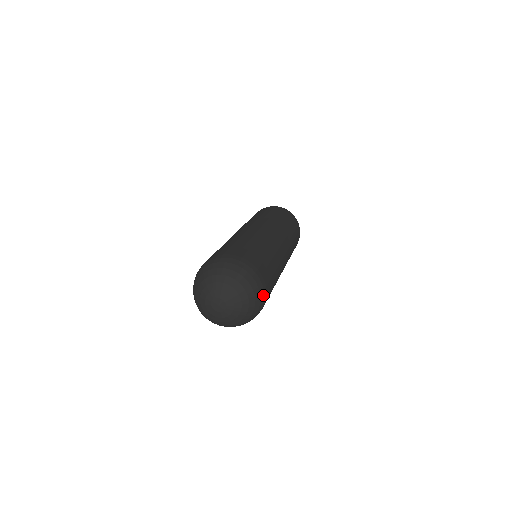
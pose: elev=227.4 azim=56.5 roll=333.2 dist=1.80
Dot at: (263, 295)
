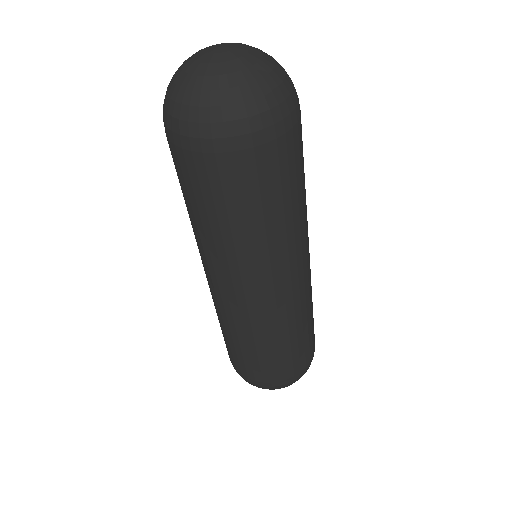
Dot at: (294, 104)
